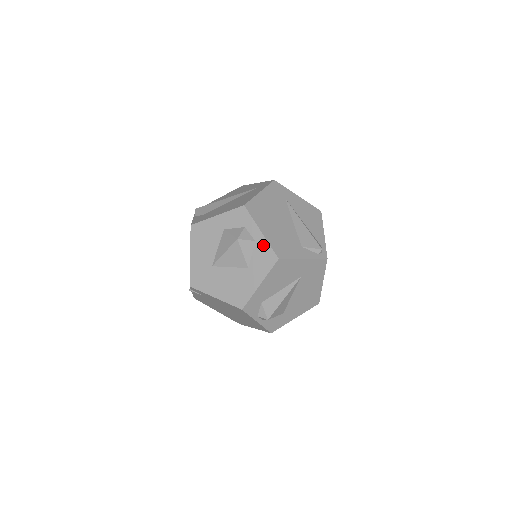
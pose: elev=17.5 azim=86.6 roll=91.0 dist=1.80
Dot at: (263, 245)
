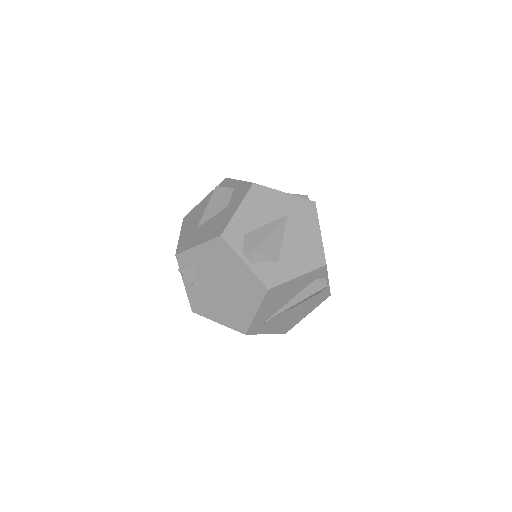
Dot at: (240, 185)
